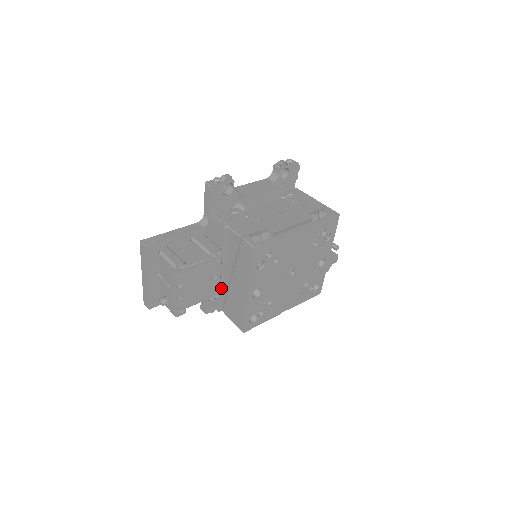
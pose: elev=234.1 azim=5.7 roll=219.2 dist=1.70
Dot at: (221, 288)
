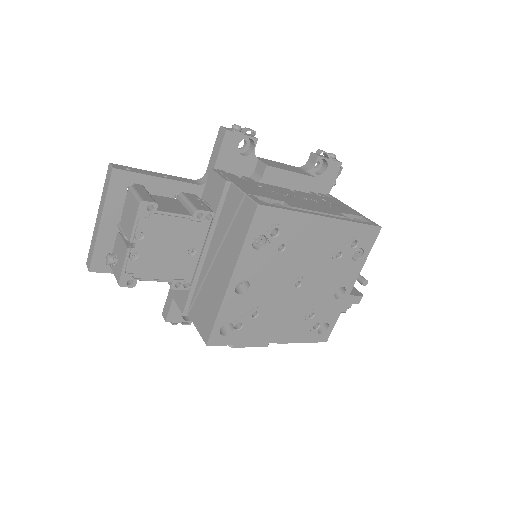
Dot at: (196, 276)
